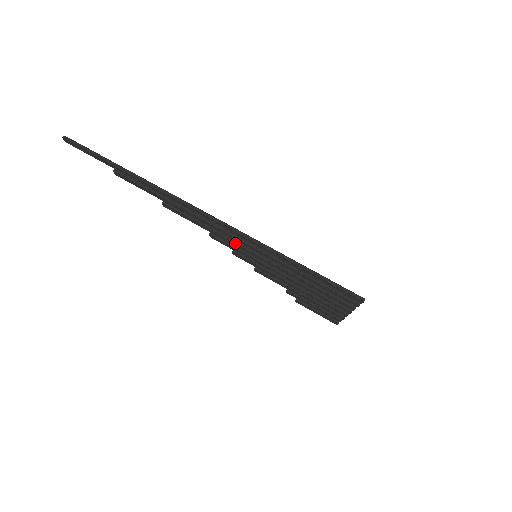
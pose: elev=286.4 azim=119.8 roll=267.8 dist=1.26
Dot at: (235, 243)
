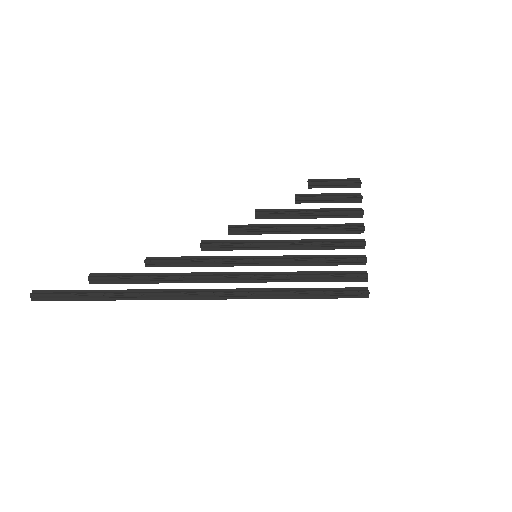
Dot at: (232, 264)
